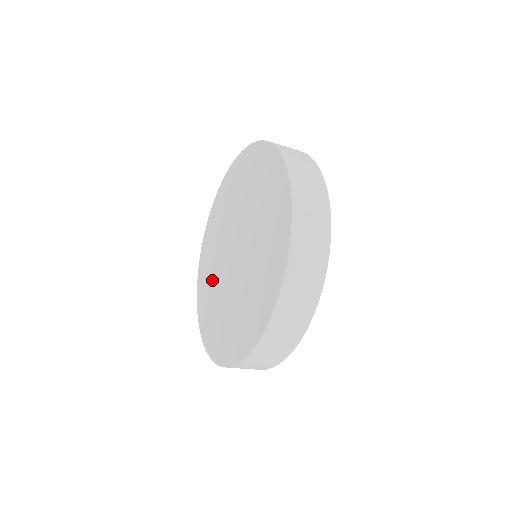
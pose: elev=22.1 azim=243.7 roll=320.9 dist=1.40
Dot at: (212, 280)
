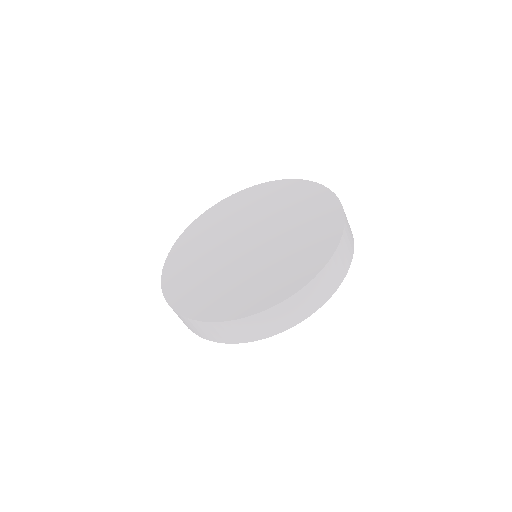
Dot at: (208, 239)
